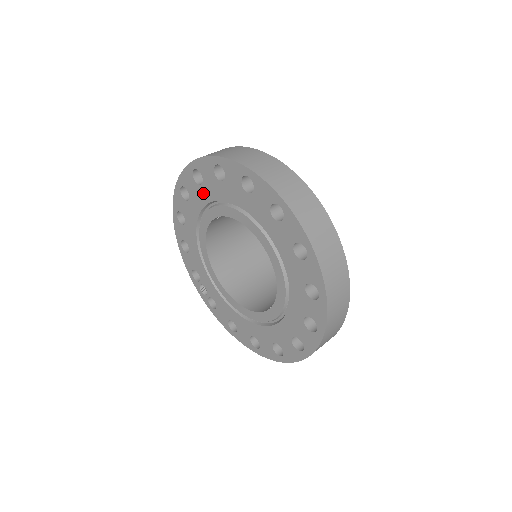
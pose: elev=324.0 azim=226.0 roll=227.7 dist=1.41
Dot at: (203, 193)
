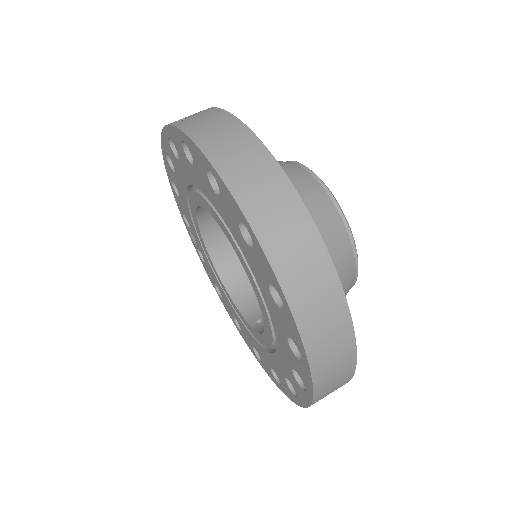
Dot at: (194, 174)
